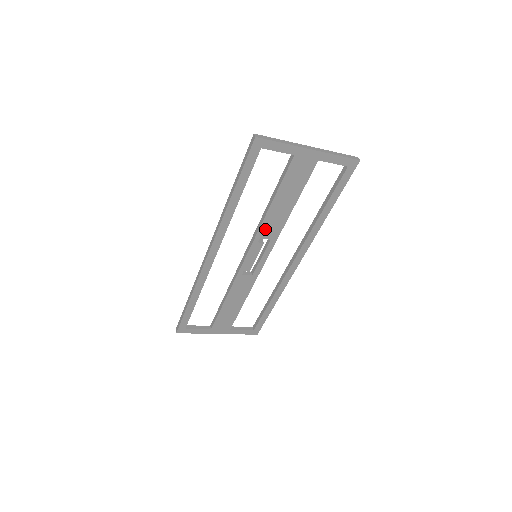
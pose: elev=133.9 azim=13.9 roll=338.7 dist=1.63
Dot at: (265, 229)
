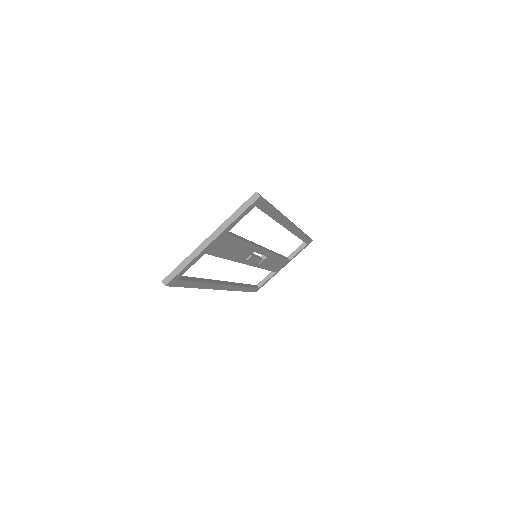
Dot at: (242, 258)
